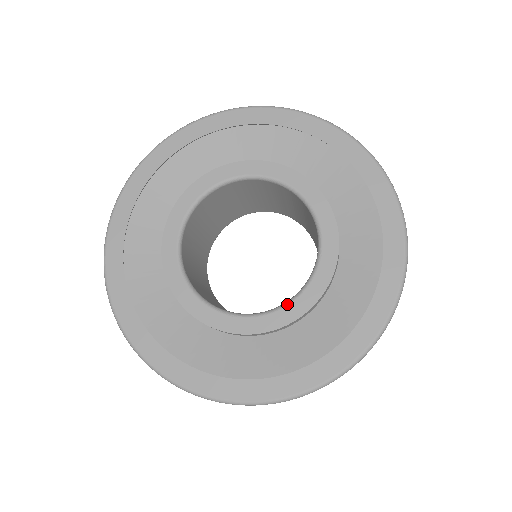
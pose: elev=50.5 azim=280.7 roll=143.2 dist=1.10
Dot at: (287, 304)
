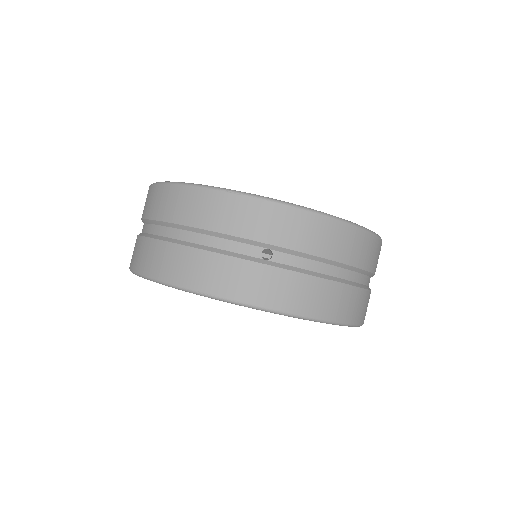
Dot at: occluded
